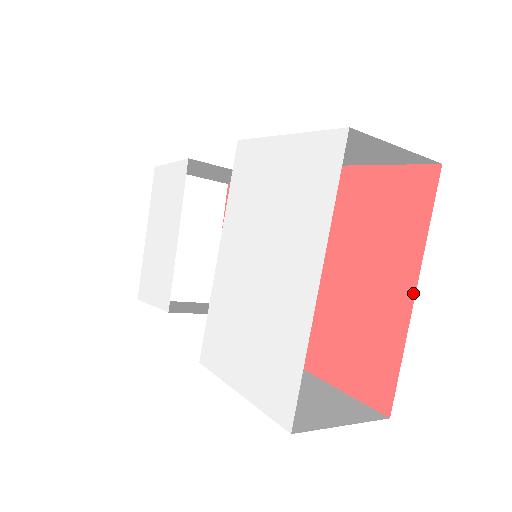
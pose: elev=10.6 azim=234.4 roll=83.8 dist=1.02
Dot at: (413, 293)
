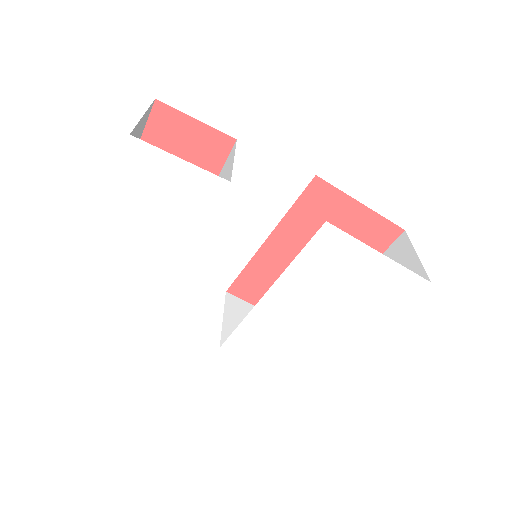
Dot at: occluded
